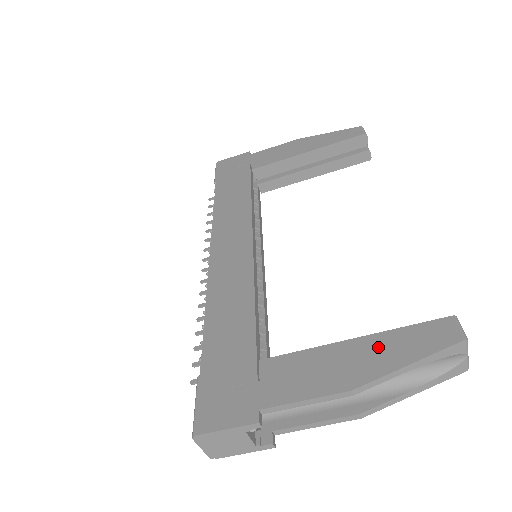
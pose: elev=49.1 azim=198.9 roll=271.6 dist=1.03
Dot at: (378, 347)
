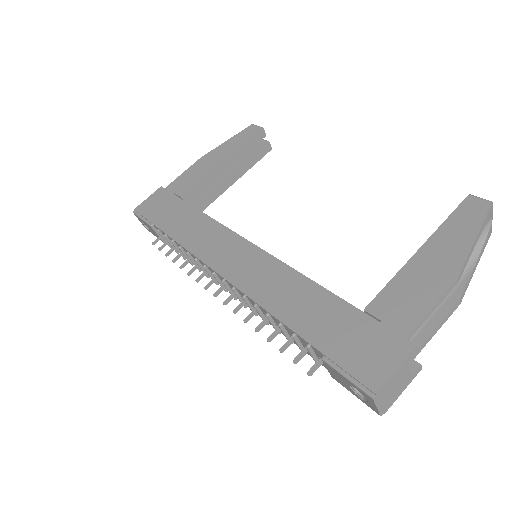
Dot at: (443, 242)
